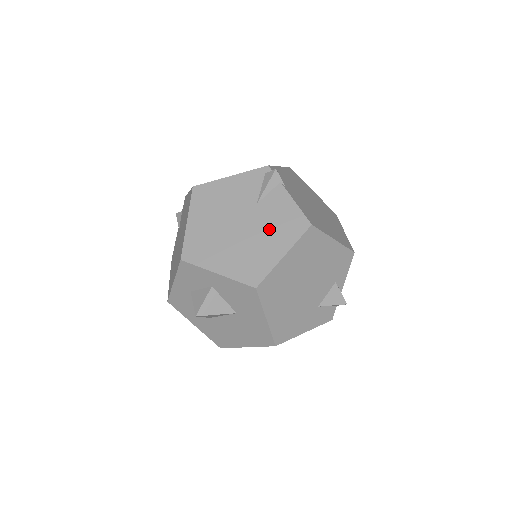
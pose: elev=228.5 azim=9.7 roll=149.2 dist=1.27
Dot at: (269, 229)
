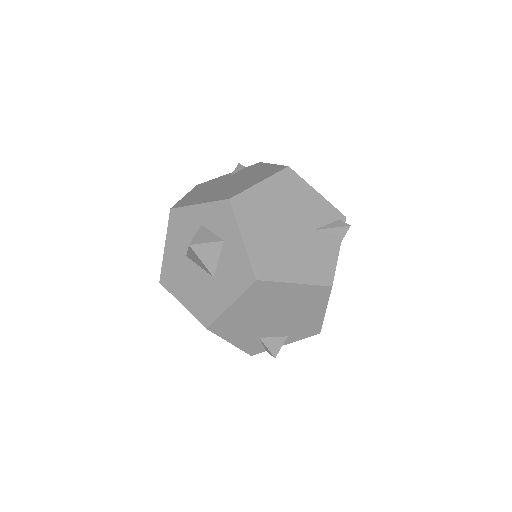
Dot at: (305, 255)
